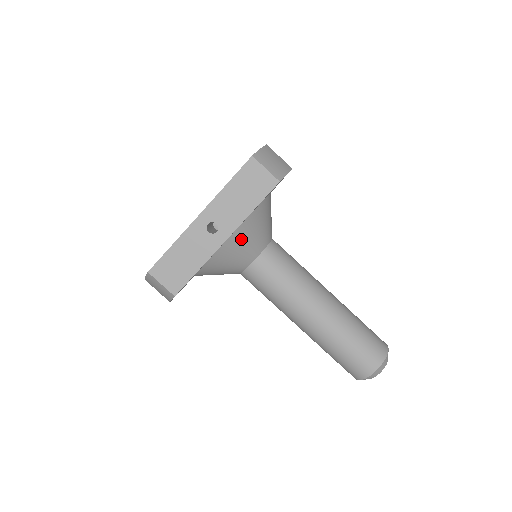
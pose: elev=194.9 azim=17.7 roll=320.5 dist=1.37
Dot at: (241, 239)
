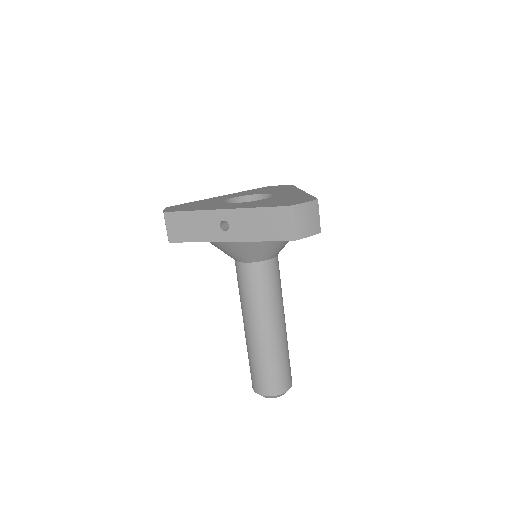
Dot at: (241, 247)
